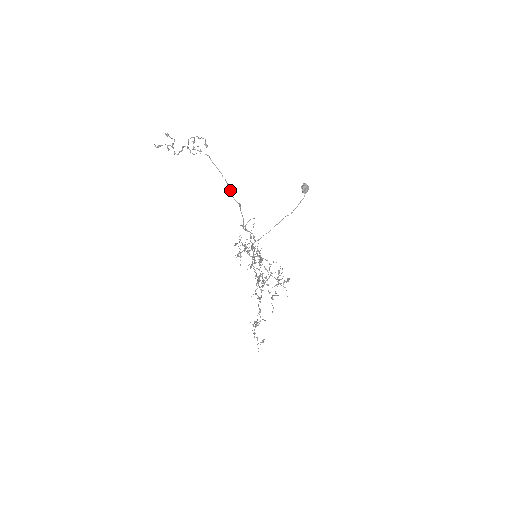
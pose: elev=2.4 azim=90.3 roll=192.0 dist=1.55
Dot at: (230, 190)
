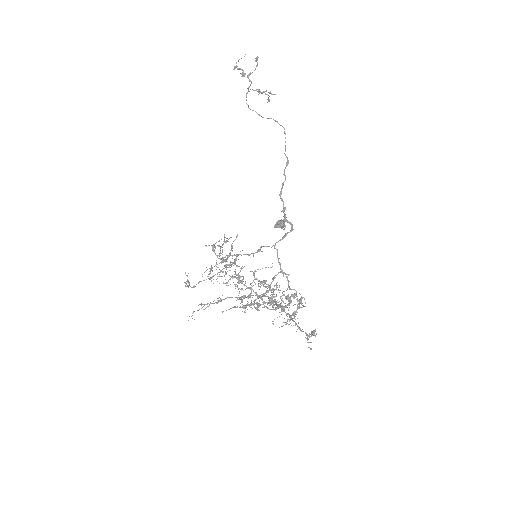
Dot at: (285, 142)
